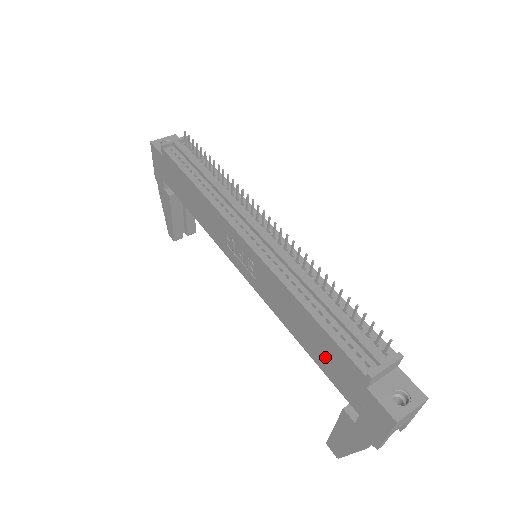
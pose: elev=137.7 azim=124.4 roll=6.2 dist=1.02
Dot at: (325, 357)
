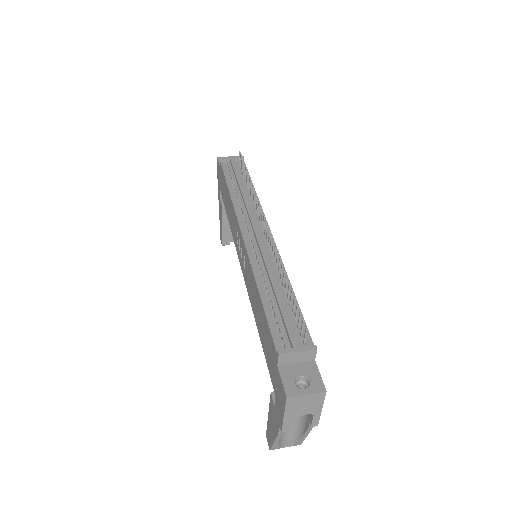
Dot at: (265, 340)
